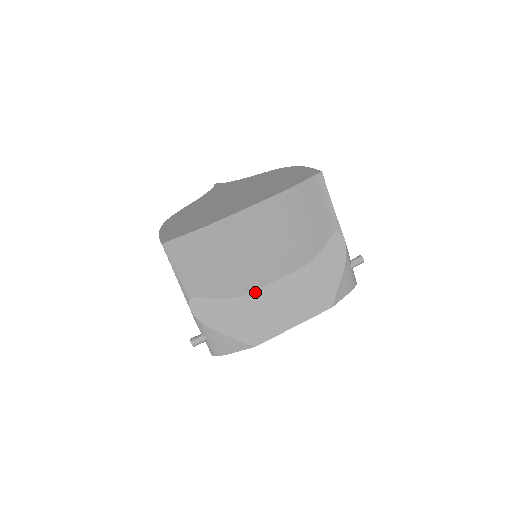
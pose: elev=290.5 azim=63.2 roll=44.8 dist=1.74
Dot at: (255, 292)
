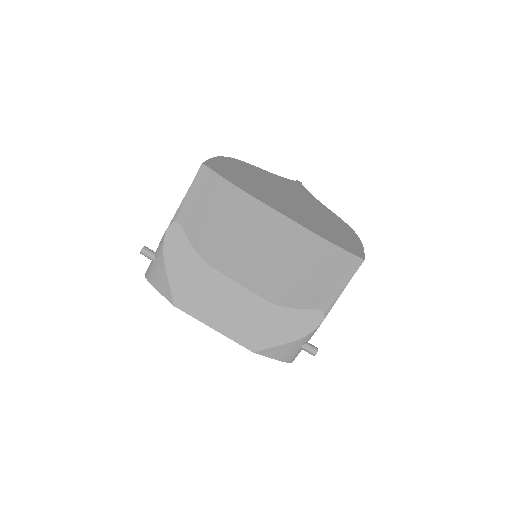
Dot at: (220, 274)
